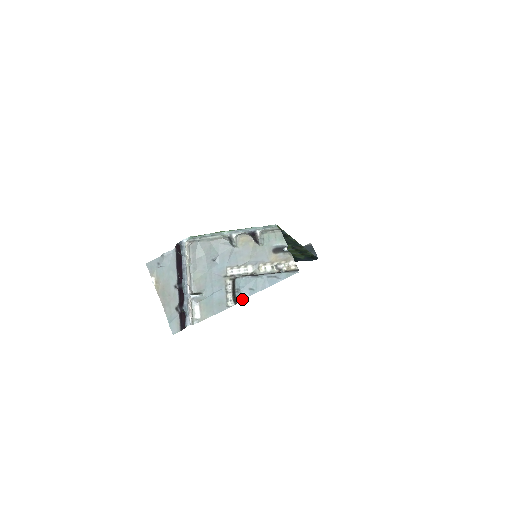
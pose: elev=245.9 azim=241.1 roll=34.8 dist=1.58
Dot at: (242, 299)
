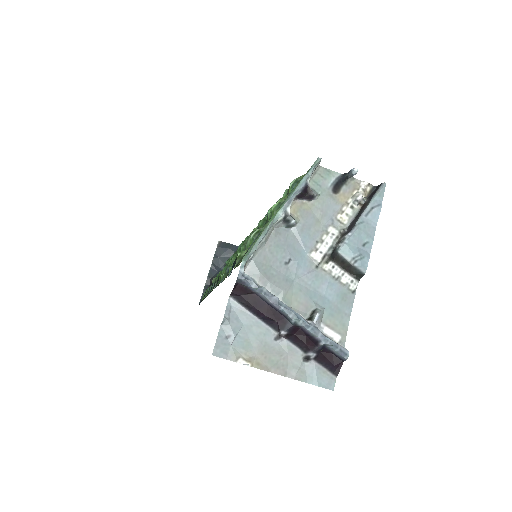
Dot at: (367, 264)
